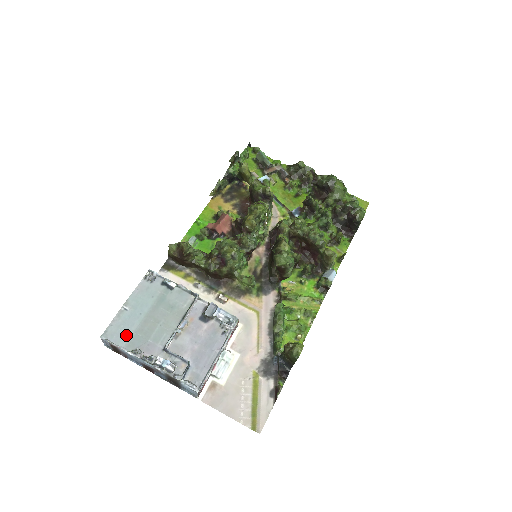
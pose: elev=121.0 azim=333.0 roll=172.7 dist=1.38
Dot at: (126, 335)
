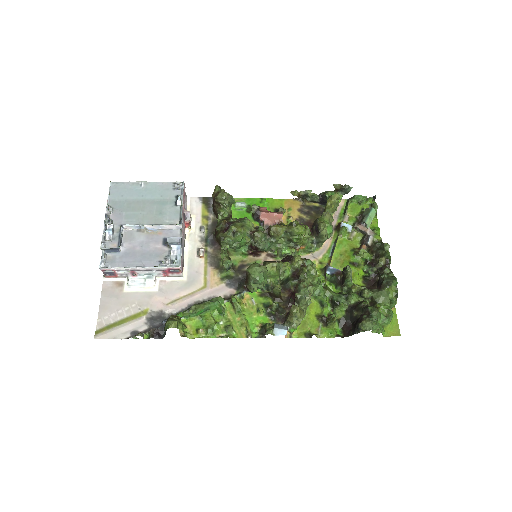
Dot at: (120, 196)
